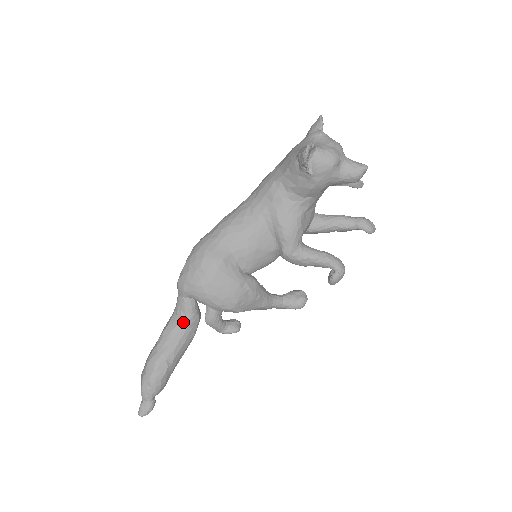
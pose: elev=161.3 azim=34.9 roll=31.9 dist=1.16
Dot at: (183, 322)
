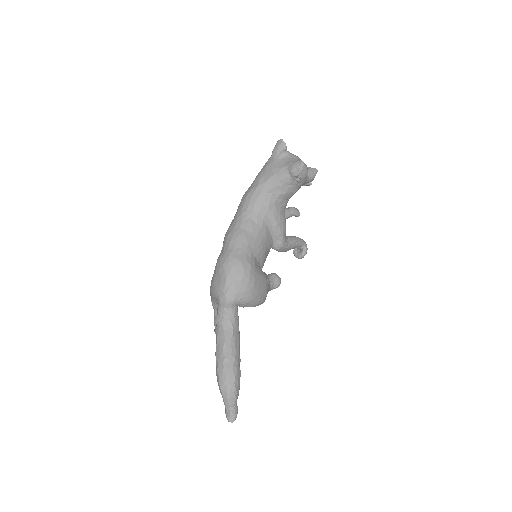
Dot at: (235, 328)
